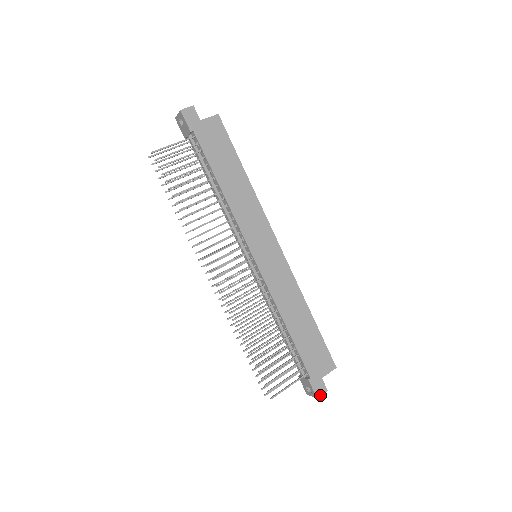
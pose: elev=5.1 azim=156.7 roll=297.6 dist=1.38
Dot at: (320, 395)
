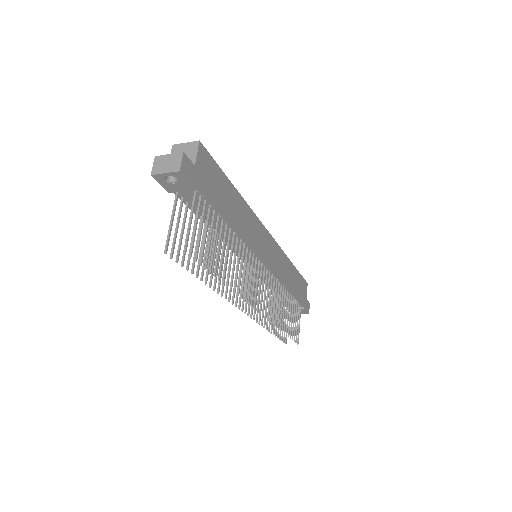
Dot at: occluded
